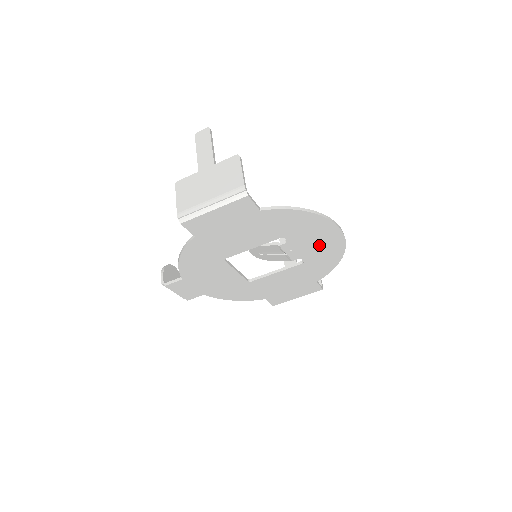
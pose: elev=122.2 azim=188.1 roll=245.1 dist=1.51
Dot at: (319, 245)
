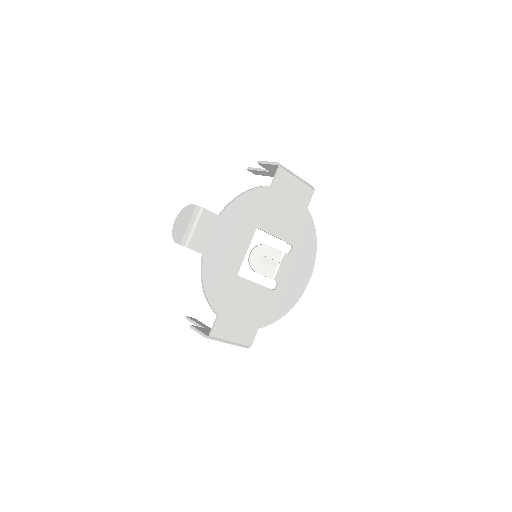
Dot at: (295, 279)
